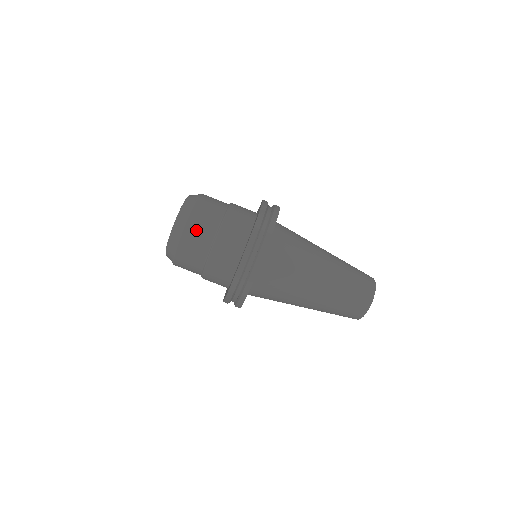
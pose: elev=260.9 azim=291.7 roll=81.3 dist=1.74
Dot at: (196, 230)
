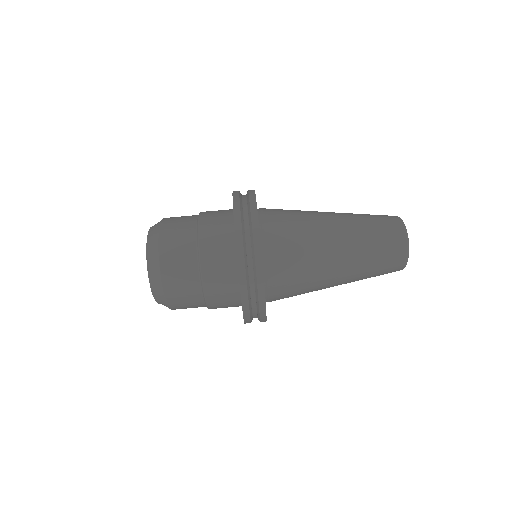
Dot at: (176, 279)
